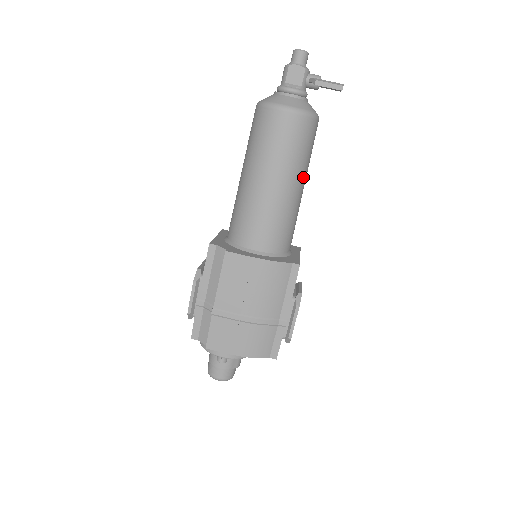
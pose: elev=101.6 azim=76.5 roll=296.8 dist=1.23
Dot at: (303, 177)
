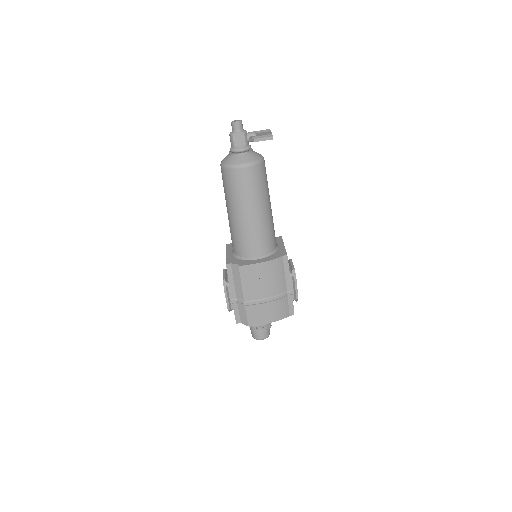
Dot at: (268, 200)
